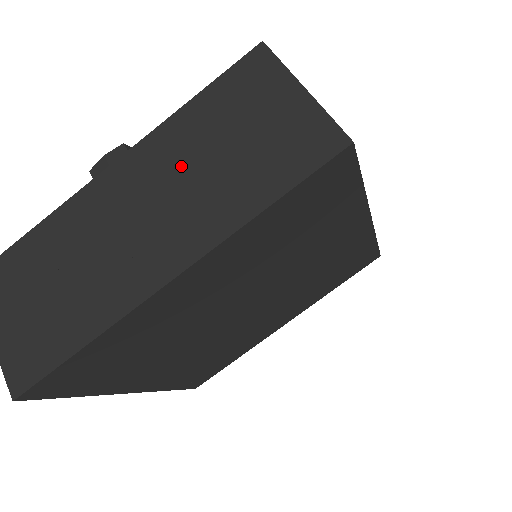
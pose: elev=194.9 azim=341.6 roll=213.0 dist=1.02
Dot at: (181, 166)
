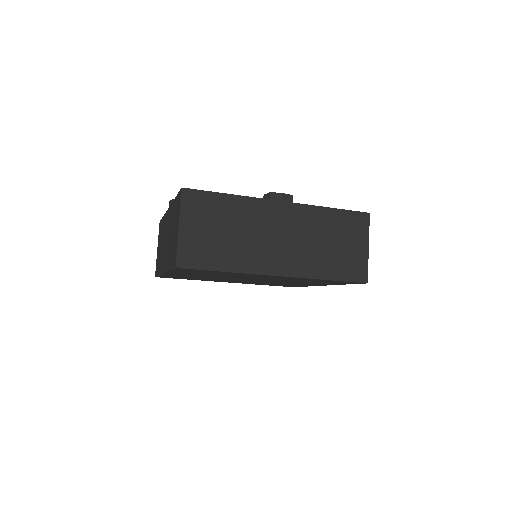
Dot at: (170, 228)
